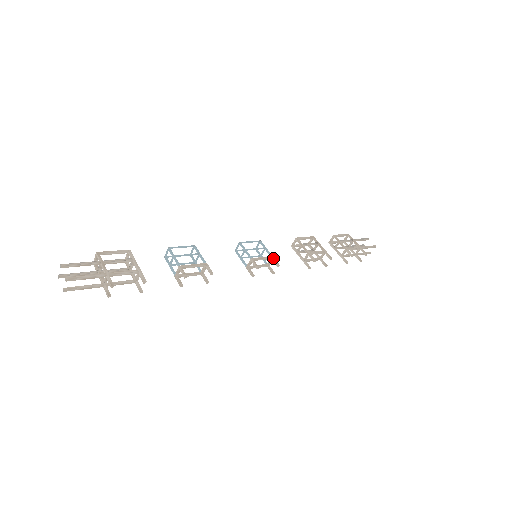
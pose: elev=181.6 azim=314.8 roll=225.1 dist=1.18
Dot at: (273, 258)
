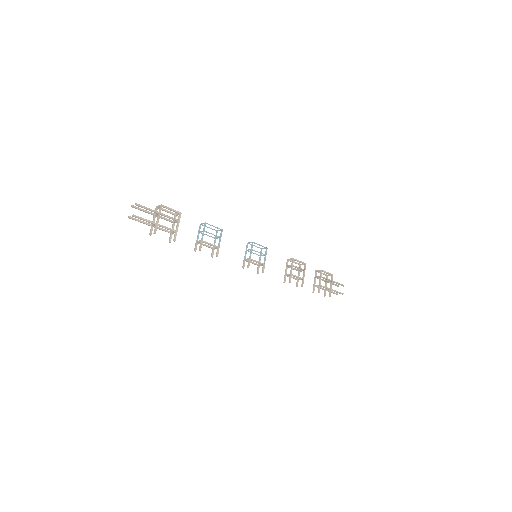
Dot at: (264, 266)
